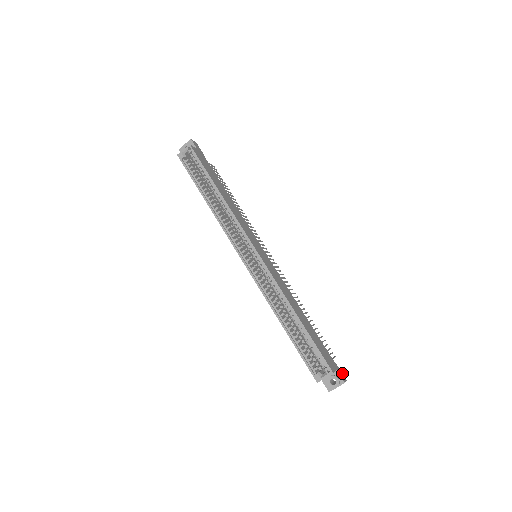
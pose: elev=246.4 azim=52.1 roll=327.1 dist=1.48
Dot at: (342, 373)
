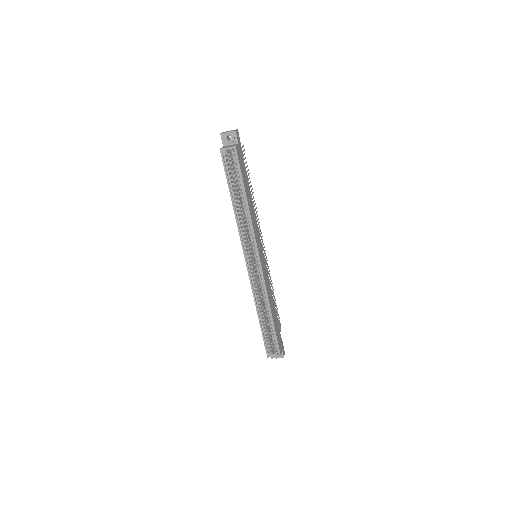
Dot at: occluded
